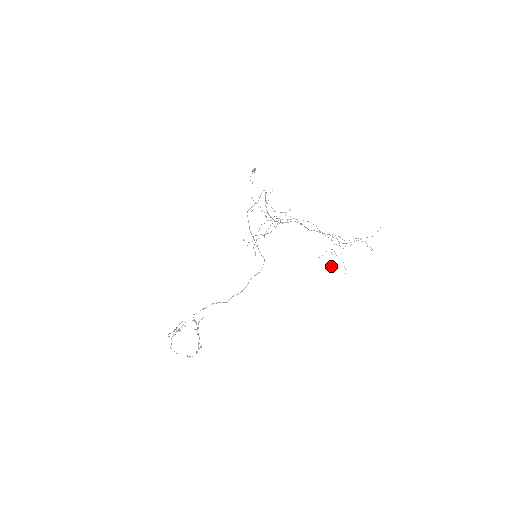
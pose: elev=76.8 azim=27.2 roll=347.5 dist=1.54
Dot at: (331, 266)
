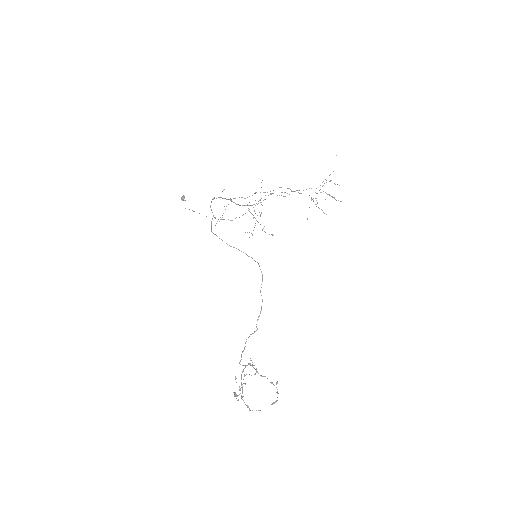
Dot at: (326, 214)
